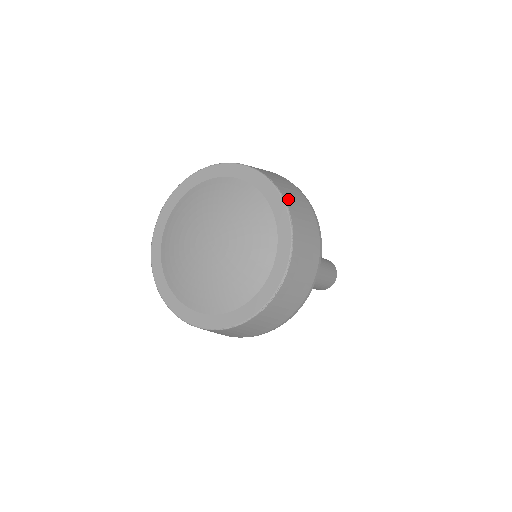
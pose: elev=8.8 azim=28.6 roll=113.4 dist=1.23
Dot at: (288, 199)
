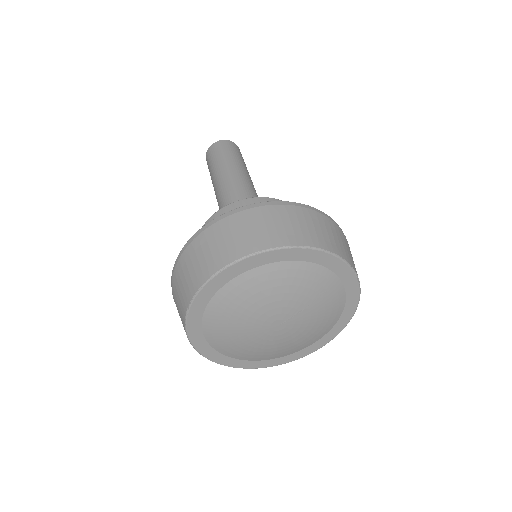
Dot at: (290, 240)
